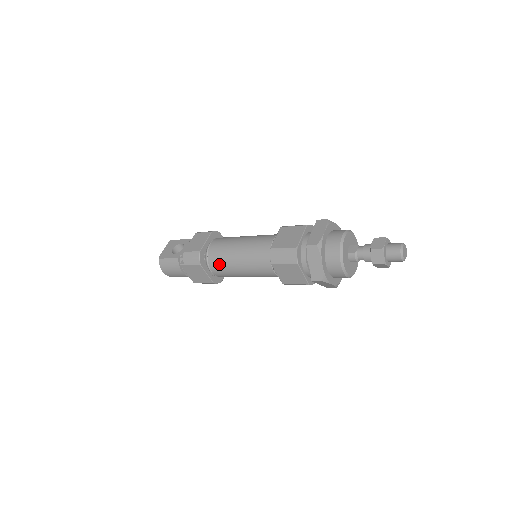
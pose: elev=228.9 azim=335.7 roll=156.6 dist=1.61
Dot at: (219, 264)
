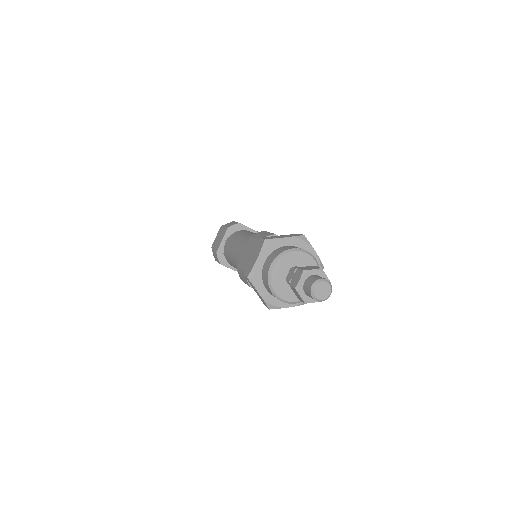
Dot at: (231, 264)
